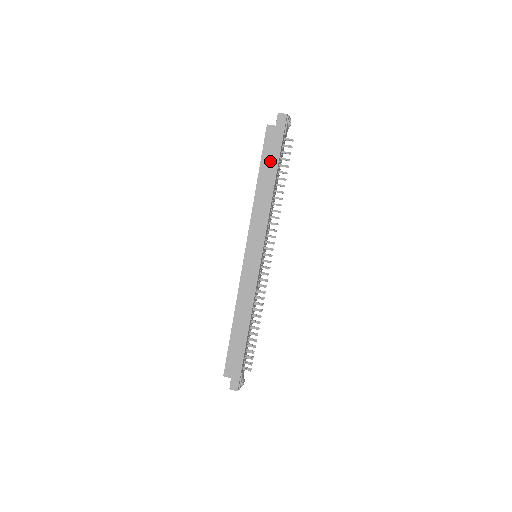
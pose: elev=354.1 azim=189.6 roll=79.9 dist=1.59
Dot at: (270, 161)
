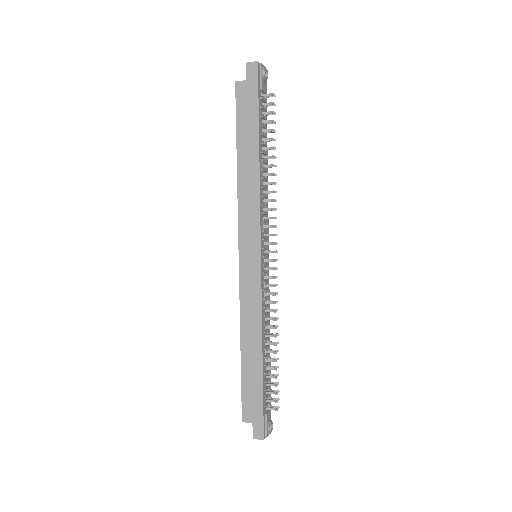
Dot at: (248, 127)
